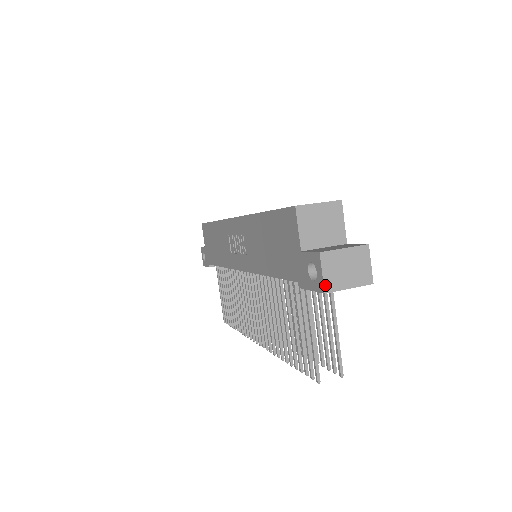
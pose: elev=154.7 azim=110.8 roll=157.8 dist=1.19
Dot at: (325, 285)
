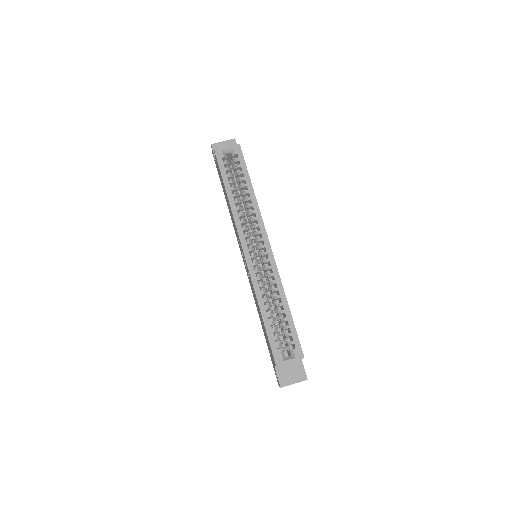
Dot at: occluded
